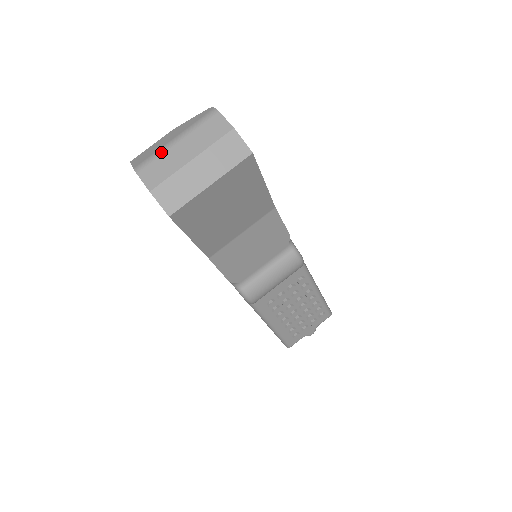
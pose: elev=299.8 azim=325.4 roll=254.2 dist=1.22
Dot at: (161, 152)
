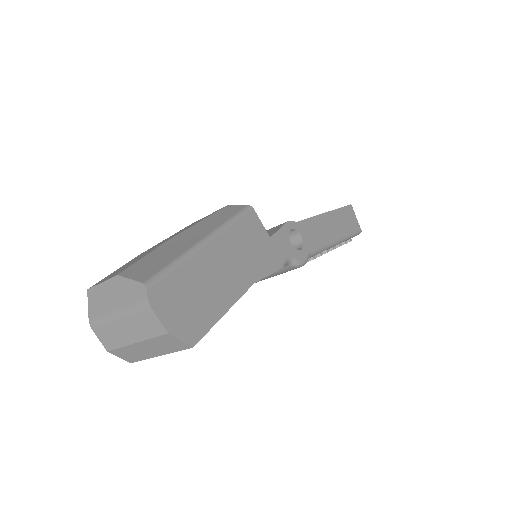
Dot at: (107, 321)
